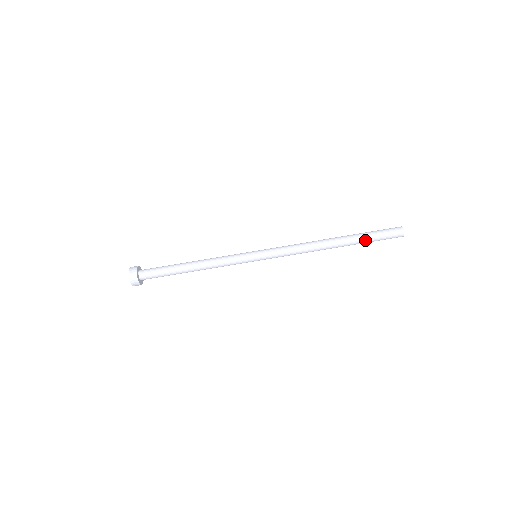
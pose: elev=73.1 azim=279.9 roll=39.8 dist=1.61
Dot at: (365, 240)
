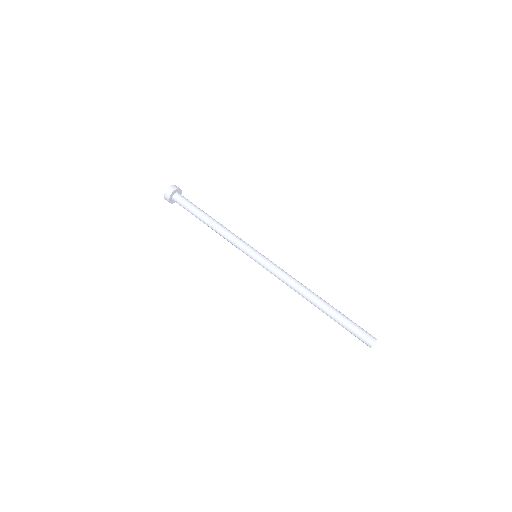
Dot at: (343, 315)
